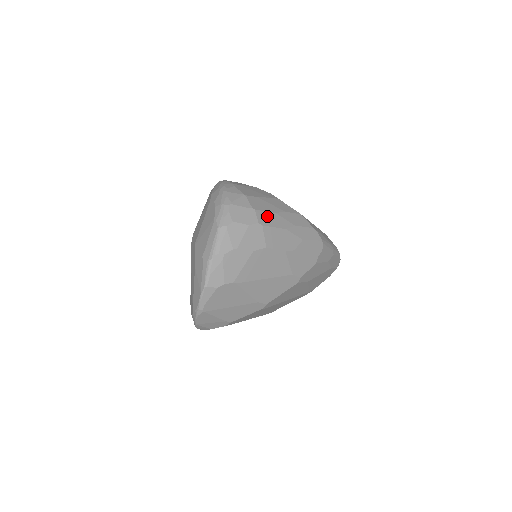
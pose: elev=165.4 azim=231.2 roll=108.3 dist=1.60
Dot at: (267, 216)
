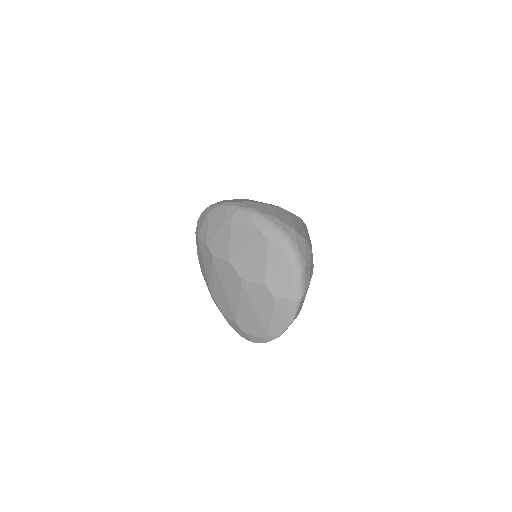
Dot at: (308, 240)
